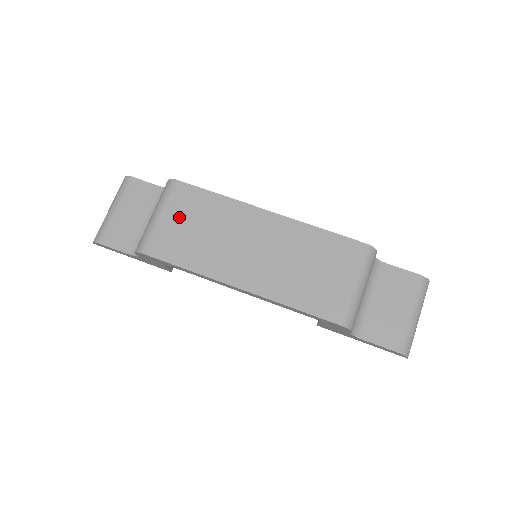
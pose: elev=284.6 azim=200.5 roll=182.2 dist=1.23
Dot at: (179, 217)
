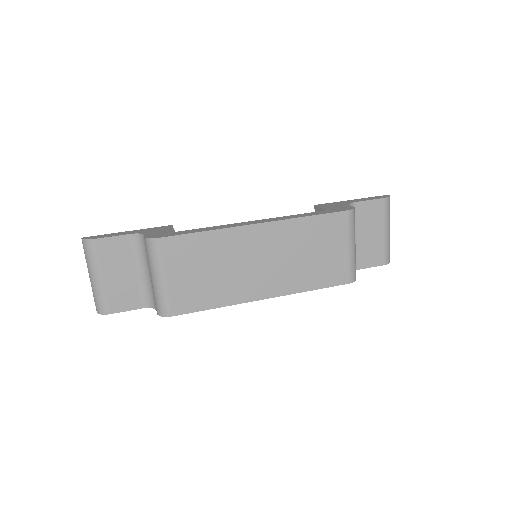
Dot at: (182, 270)
